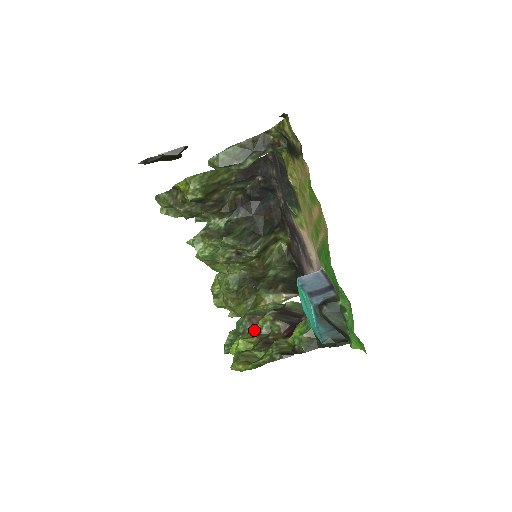
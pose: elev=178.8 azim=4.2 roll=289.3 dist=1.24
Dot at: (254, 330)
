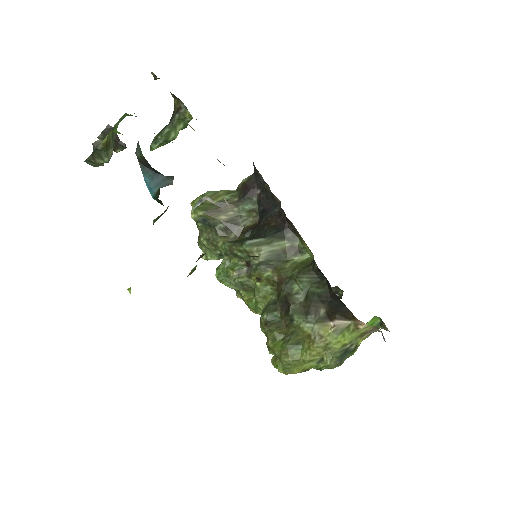
Dot at: occluded
